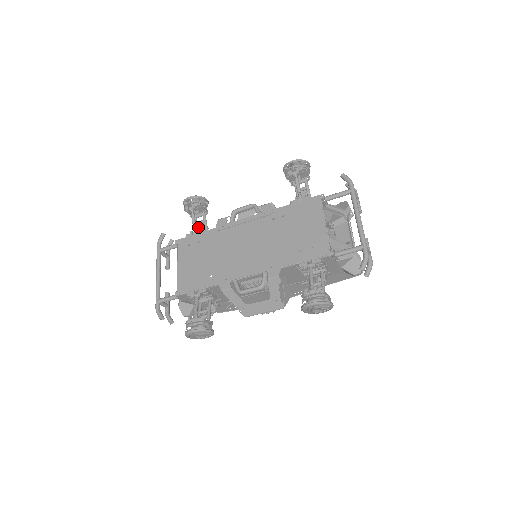
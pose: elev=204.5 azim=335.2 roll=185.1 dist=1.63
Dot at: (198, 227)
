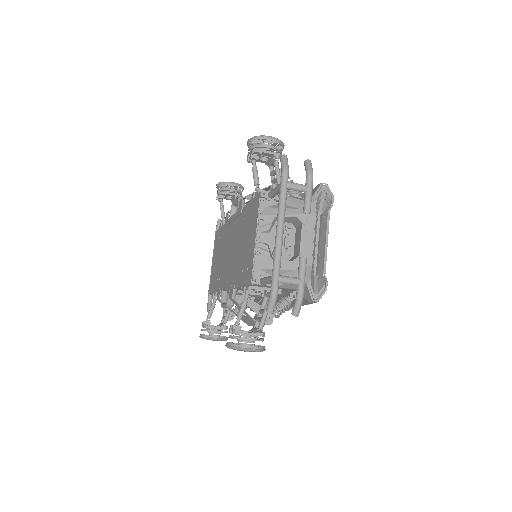
Dot at: occluded
